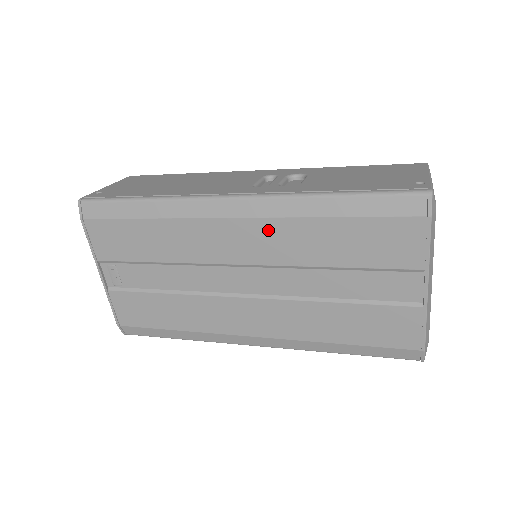
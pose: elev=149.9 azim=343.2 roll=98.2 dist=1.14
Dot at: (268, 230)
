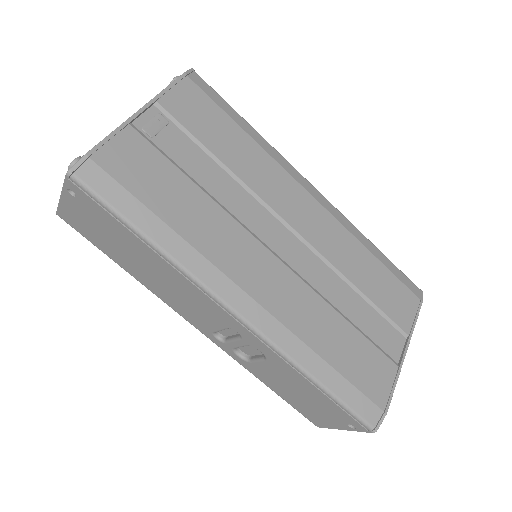
Dot at: (330, 225)
